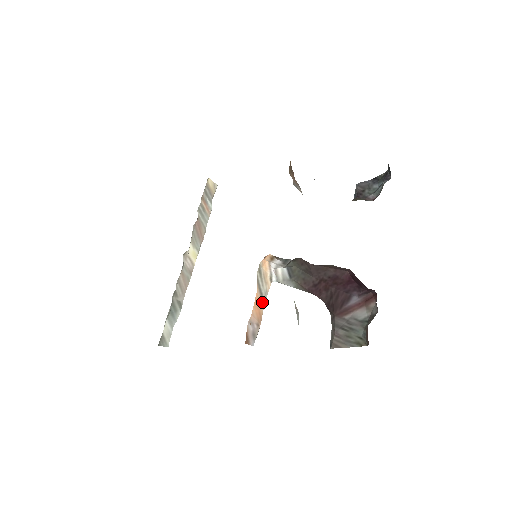
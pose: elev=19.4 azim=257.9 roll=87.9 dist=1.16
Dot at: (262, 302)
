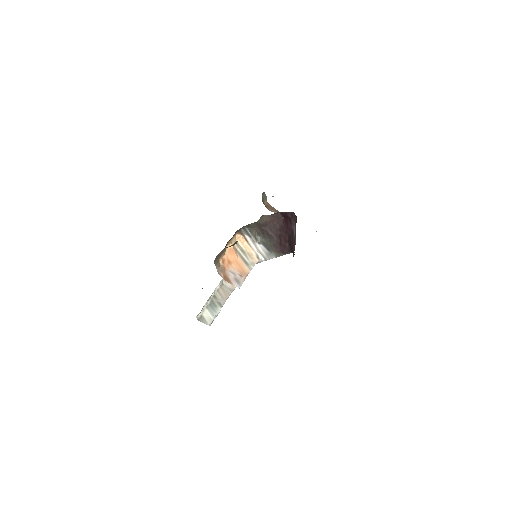
Dot at: (248, 267)
